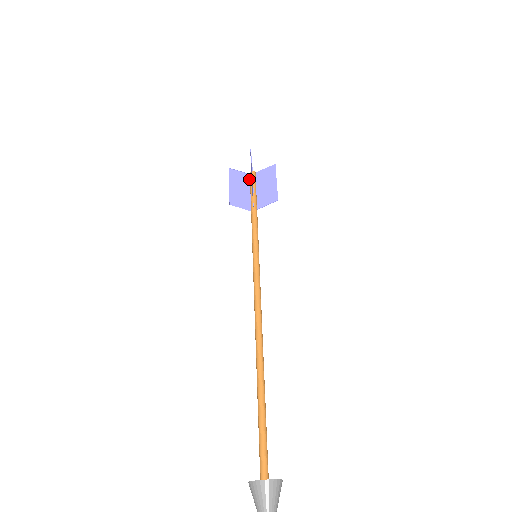
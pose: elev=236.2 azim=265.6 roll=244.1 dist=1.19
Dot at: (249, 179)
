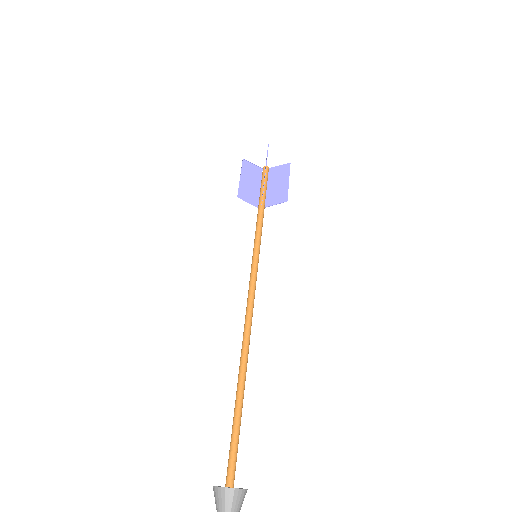
Dot at: (261, 174)
